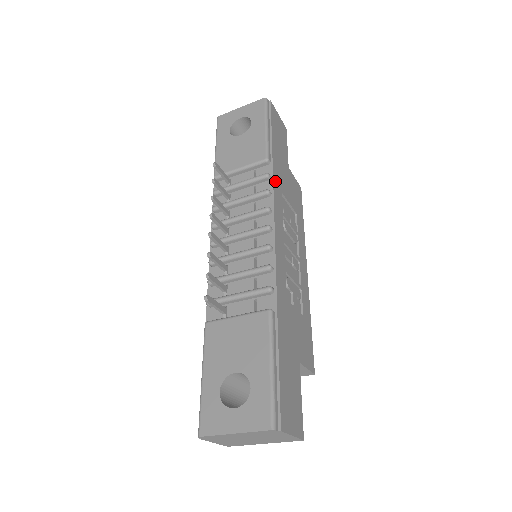
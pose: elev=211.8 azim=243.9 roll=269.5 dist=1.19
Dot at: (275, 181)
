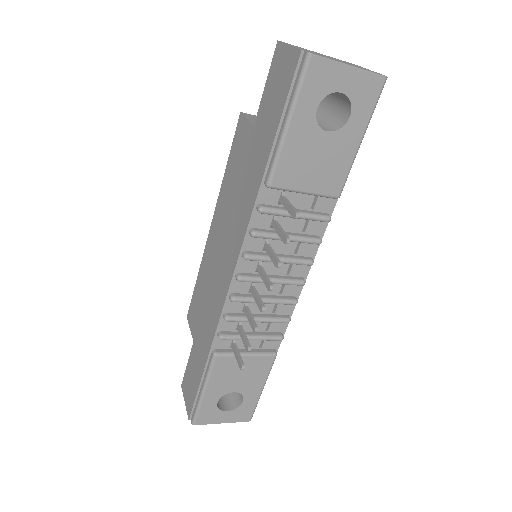
Dot at: occluded
